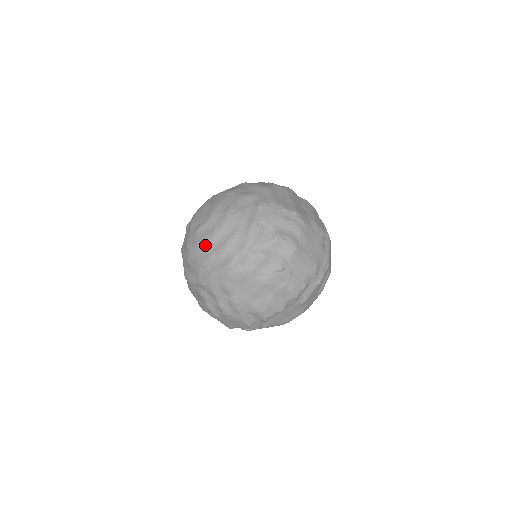
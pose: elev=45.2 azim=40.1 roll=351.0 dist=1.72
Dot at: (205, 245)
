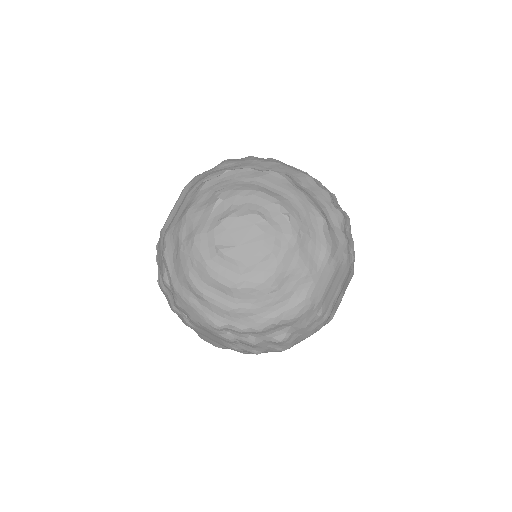
Dot at: (211, 280)
